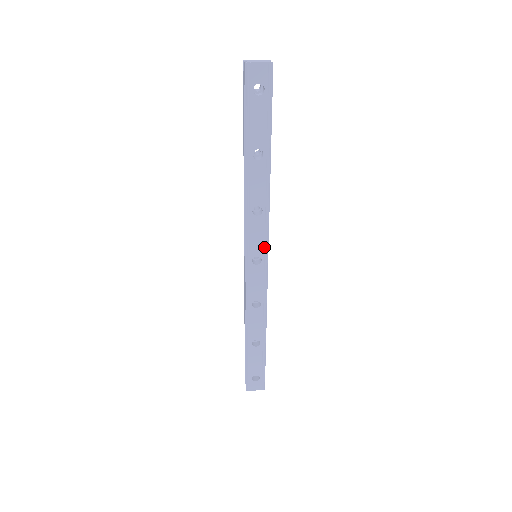
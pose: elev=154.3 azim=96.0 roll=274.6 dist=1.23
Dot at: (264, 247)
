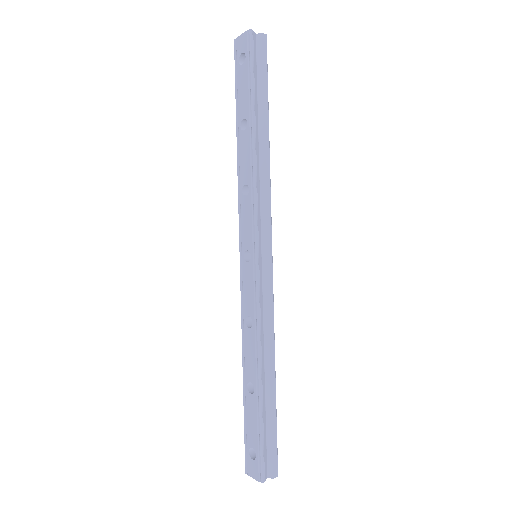
Dot at: (252, 238)
